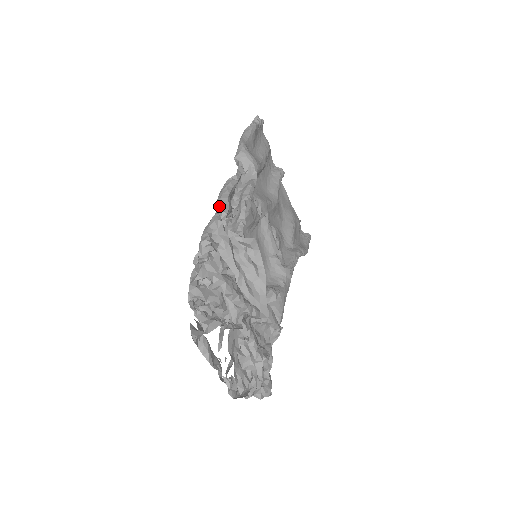
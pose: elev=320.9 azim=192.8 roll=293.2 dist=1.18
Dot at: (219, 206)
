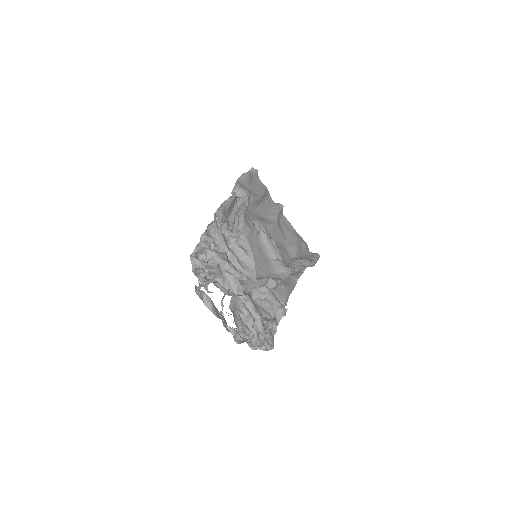
Dot at: (214, 215)
